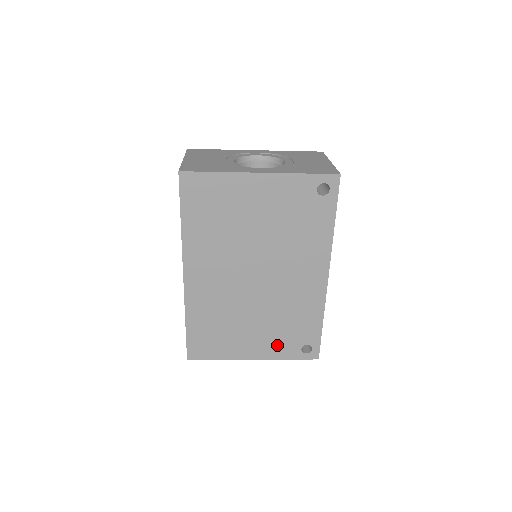
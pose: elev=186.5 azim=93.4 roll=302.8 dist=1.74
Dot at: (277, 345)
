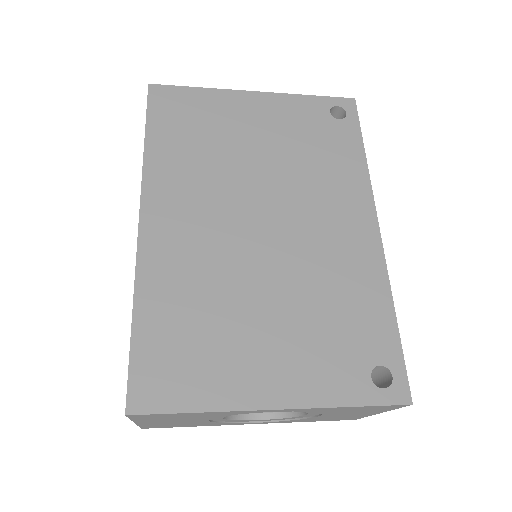
Dot at: (320, 368)
